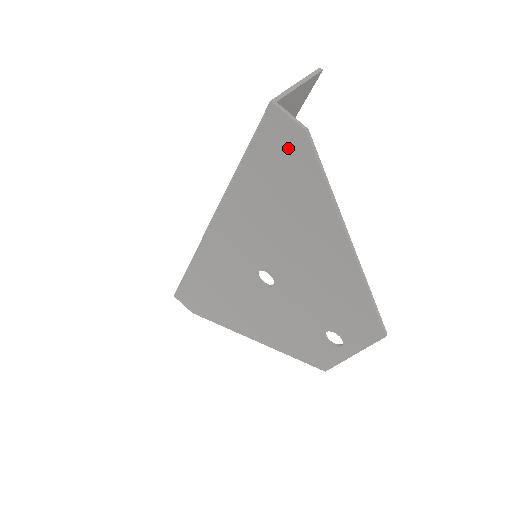
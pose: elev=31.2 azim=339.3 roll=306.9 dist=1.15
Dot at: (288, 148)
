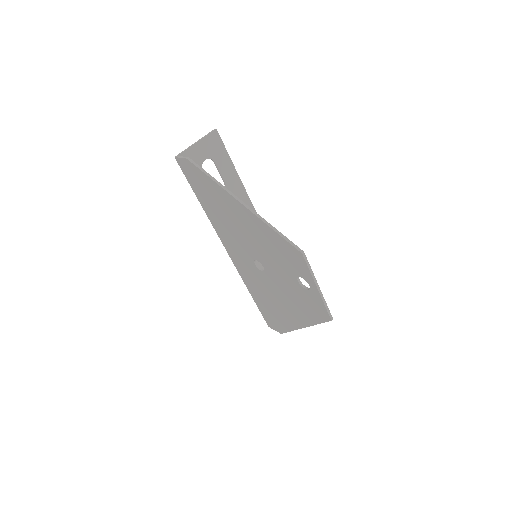
Dot at: (193, 173)
